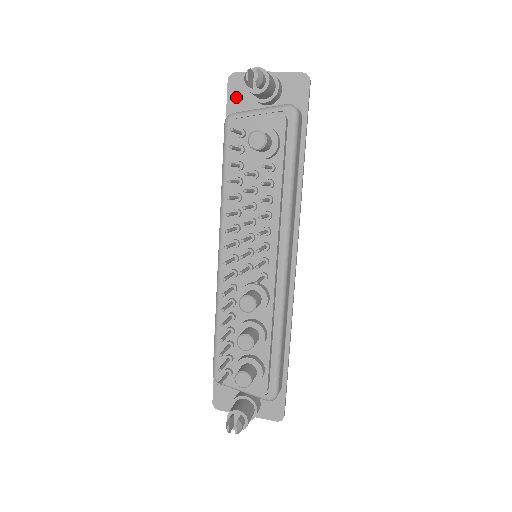
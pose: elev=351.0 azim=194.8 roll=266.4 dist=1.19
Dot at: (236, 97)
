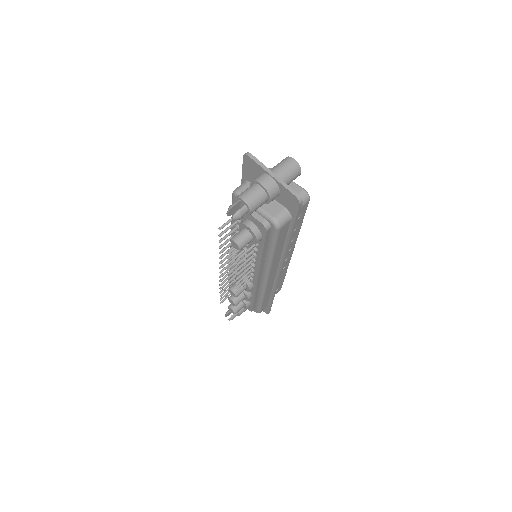
Dot at: (248, 171)
